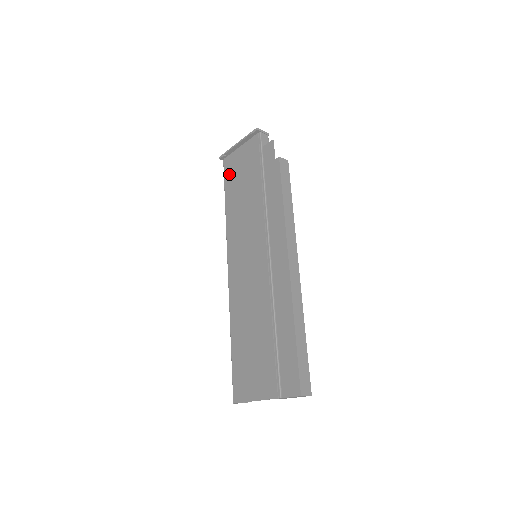
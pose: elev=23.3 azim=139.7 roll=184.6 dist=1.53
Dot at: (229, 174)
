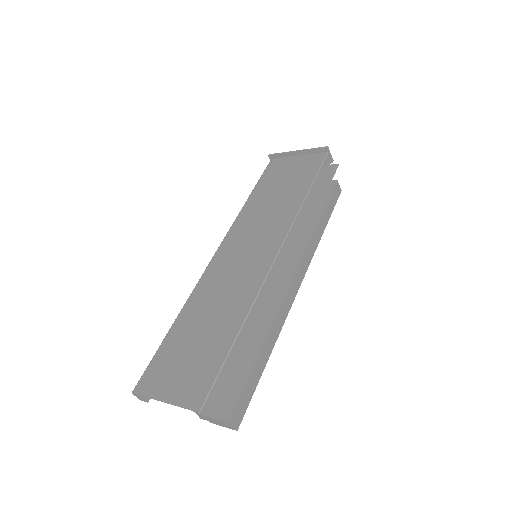
Dot at: (271, 173)
